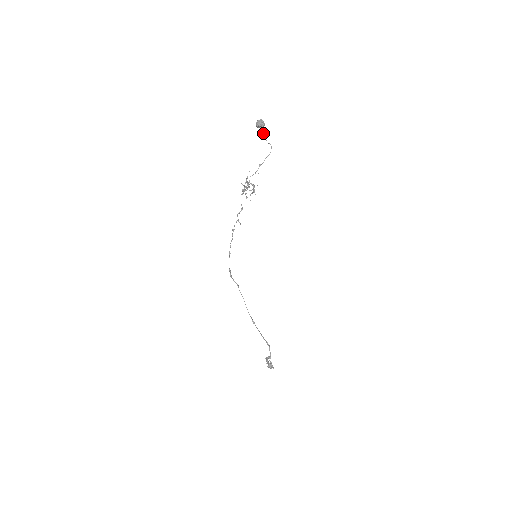
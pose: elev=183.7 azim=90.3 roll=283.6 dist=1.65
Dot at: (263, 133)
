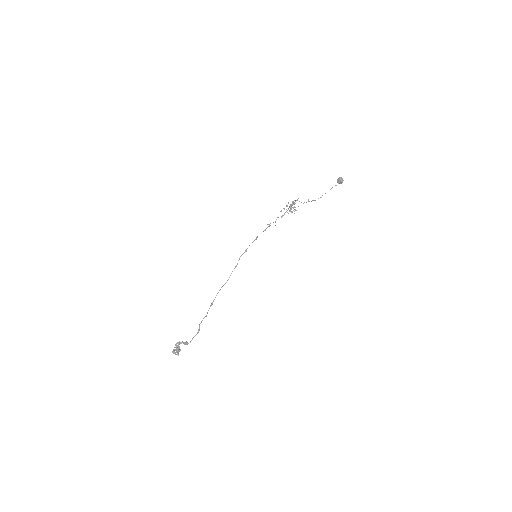
Dot at: occluded
